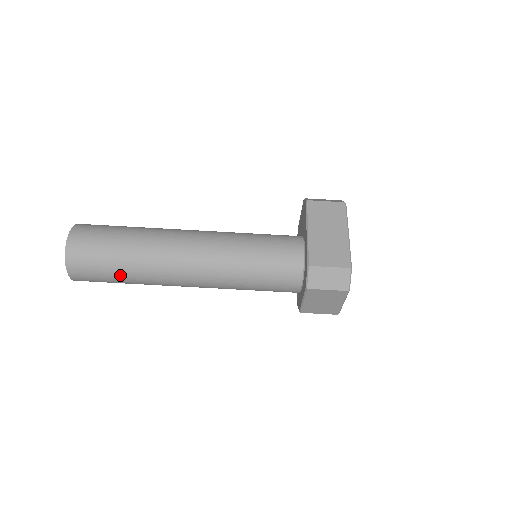
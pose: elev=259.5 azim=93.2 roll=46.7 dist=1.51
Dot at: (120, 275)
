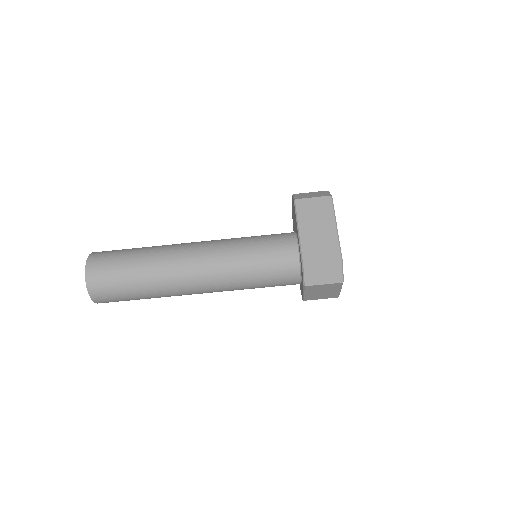
Dot at: (138, 295)
